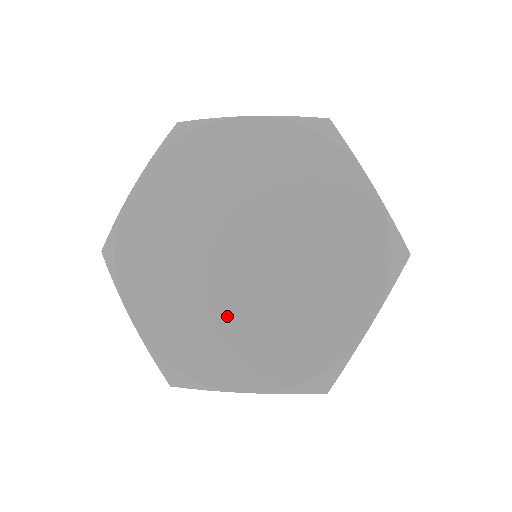
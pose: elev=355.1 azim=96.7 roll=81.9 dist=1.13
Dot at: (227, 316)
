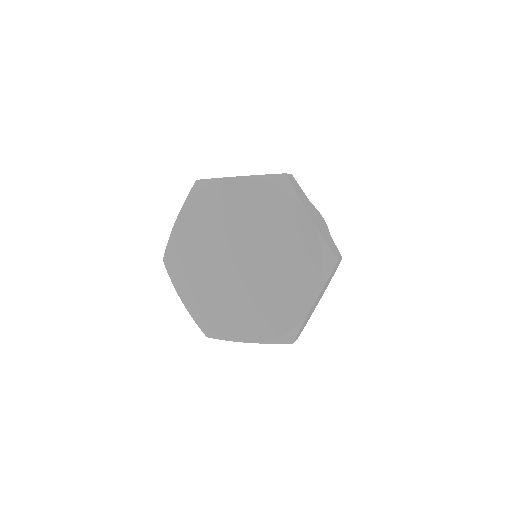
Dot at: (232, 299)
